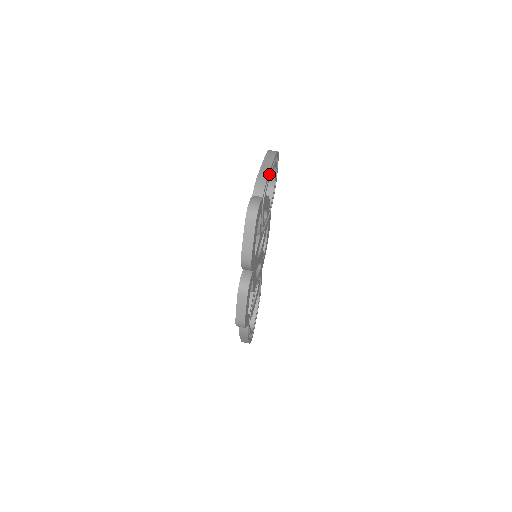
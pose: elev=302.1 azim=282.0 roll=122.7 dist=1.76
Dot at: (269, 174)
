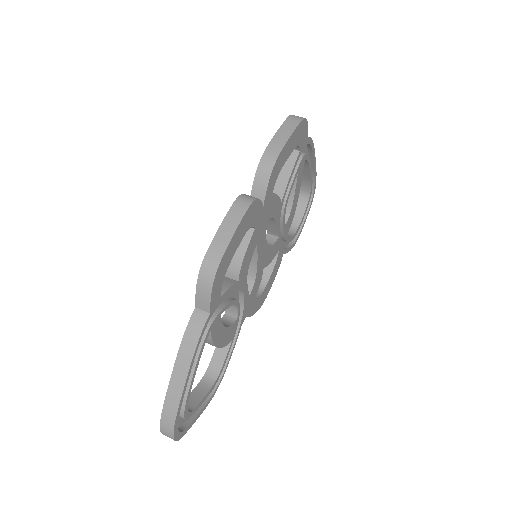
Dot at: (310, 165)
